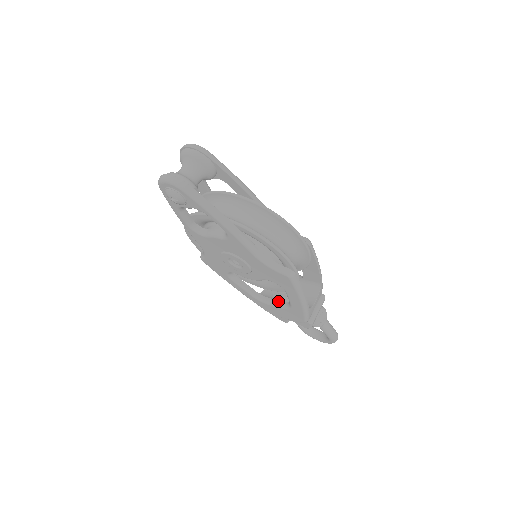
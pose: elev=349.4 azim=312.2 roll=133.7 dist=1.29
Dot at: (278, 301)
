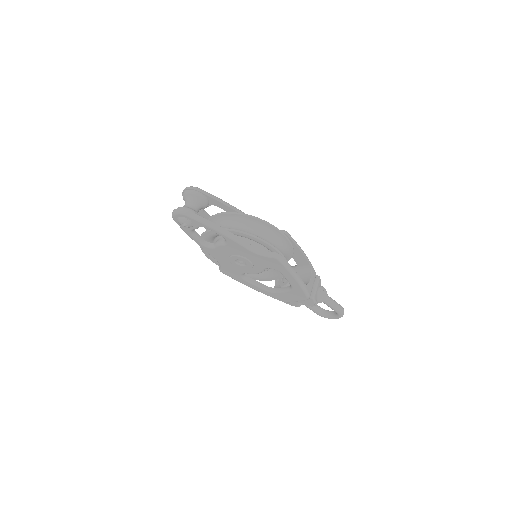
Dot at: (284, 288)
